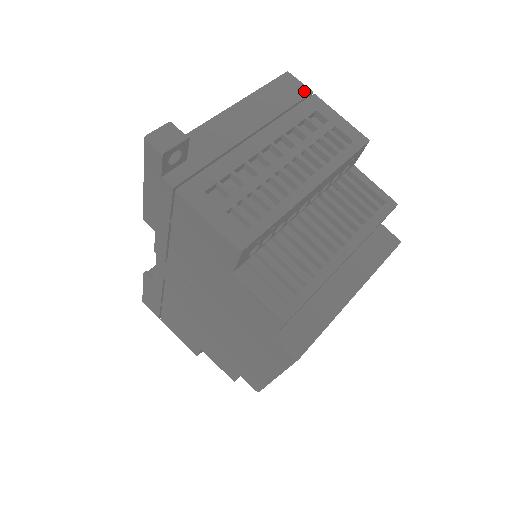
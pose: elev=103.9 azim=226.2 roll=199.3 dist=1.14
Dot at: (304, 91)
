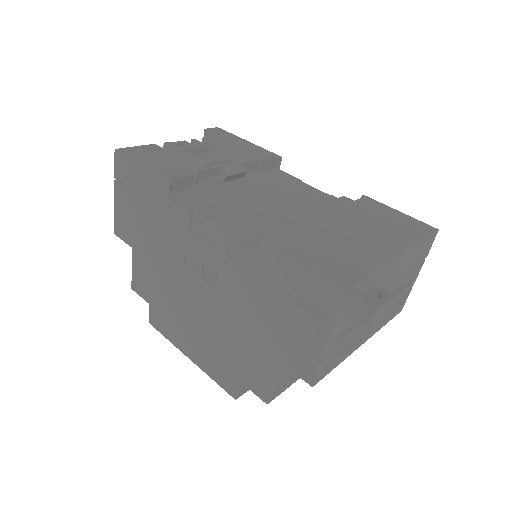
Dot at: (426, 254)
